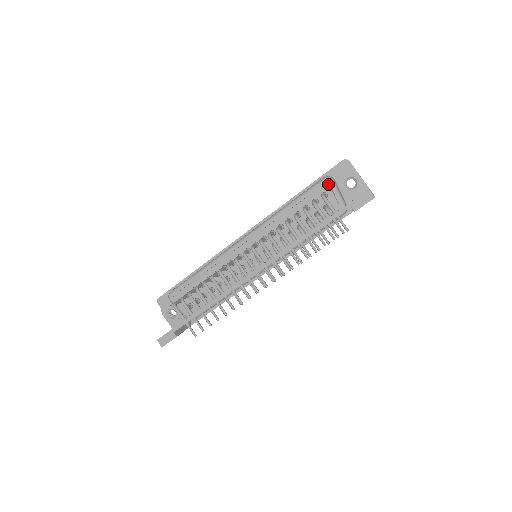
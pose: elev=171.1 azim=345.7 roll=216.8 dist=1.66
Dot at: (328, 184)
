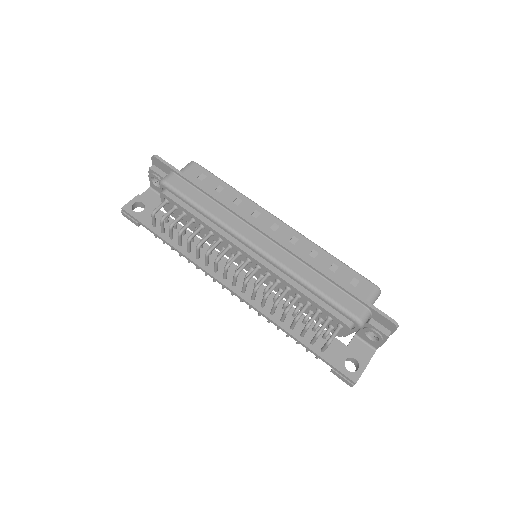
Dot at: (355, 324)
